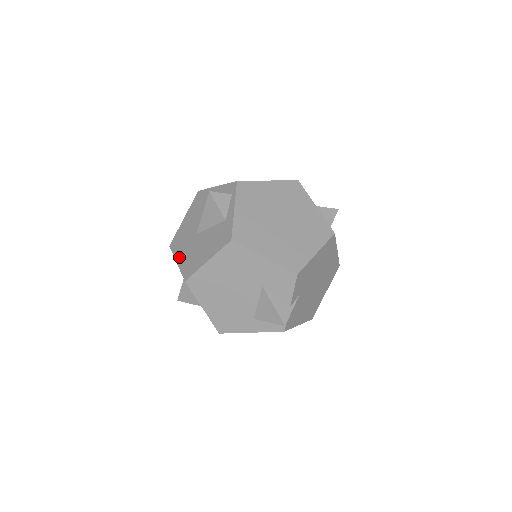
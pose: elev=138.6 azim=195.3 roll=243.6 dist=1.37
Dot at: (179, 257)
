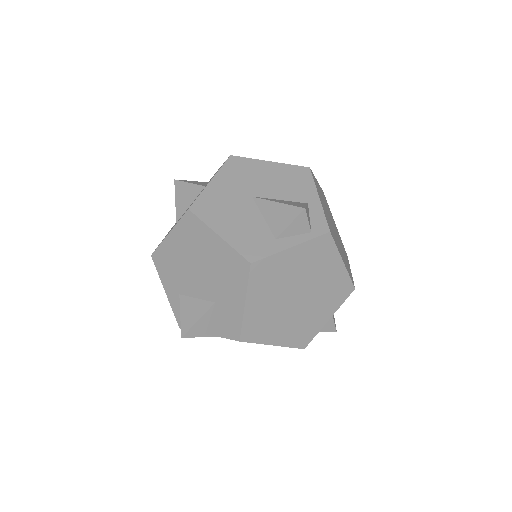
Dot at: (218, 181)
